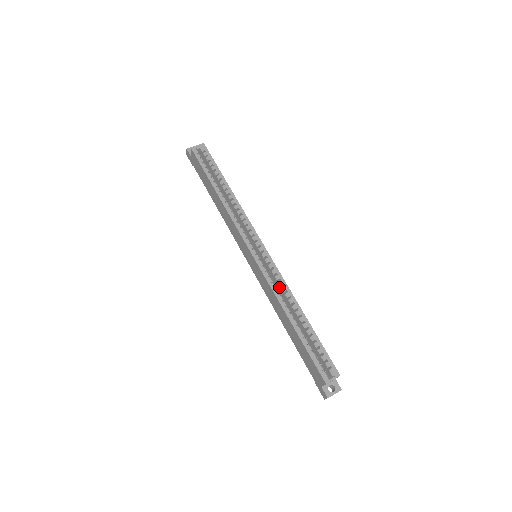
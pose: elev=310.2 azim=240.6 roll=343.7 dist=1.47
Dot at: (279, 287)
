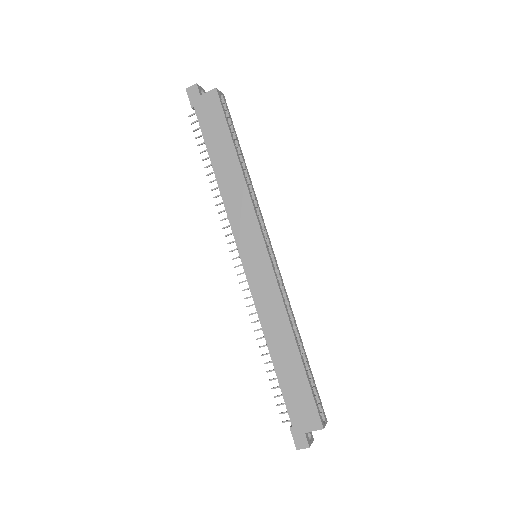
Dot at: occluded
